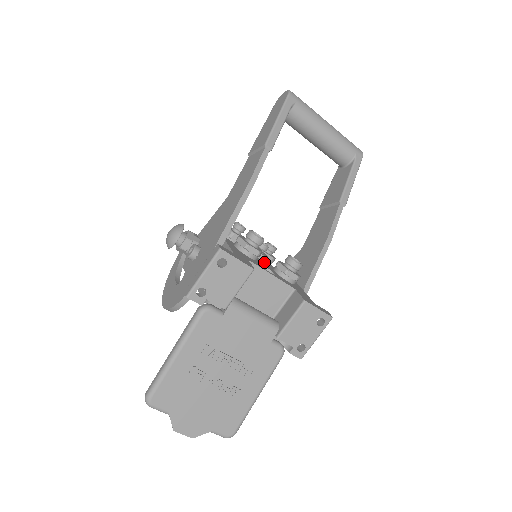
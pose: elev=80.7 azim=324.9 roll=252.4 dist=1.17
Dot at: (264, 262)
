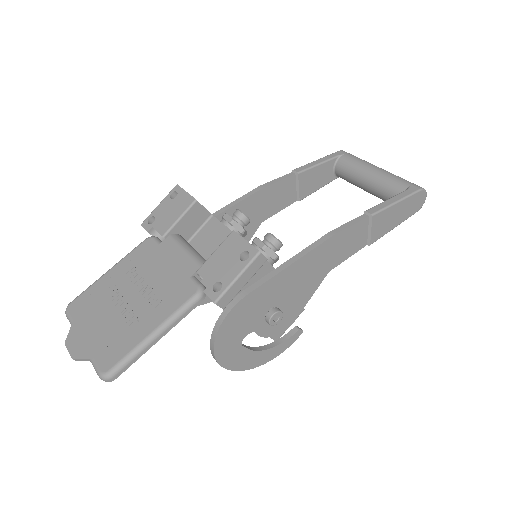
Dot at: occluded
